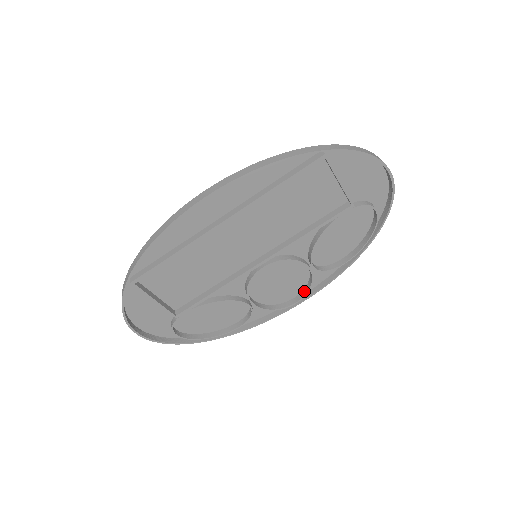
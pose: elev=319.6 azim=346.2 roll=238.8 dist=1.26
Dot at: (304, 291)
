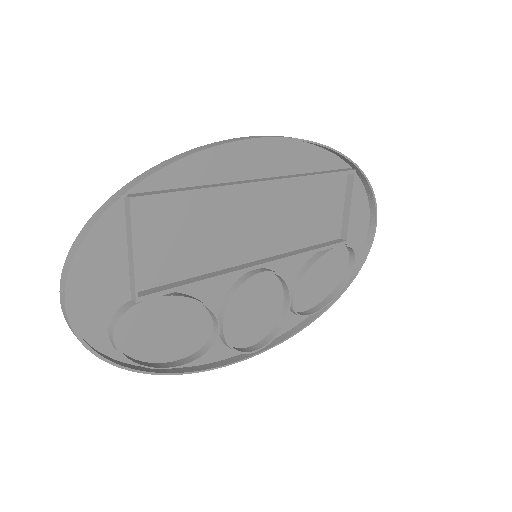
Dot at: (267, 338)
